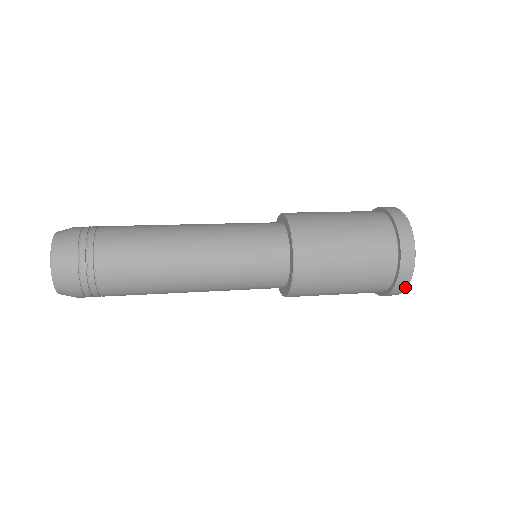
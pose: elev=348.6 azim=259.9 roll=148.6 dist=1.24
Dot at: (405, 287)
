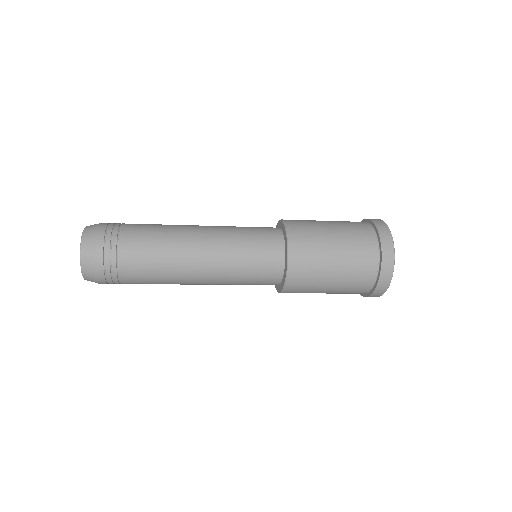
Dot at: (387, 285)
